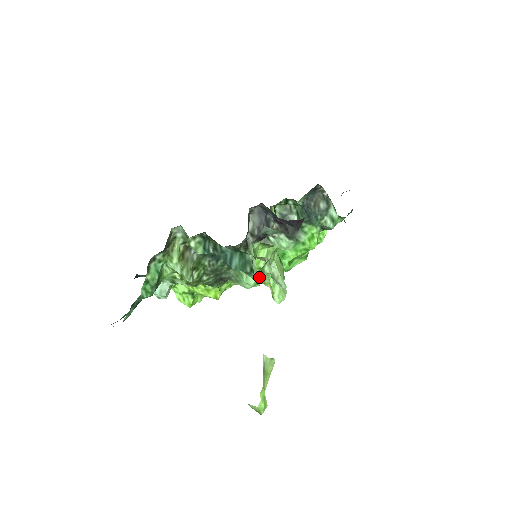
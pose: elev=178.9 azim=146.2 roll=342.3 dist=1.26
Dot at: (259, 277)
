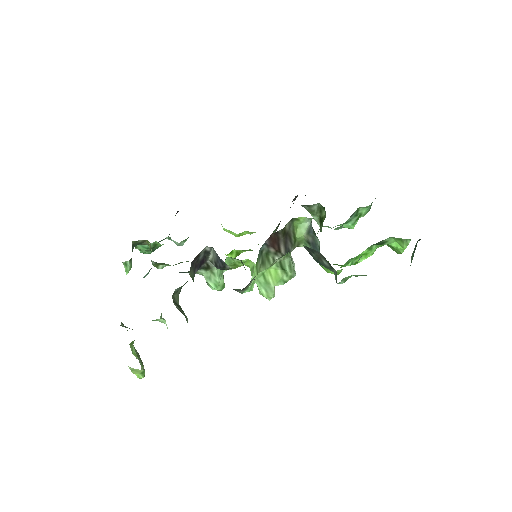
Dot at: (158, 320)
